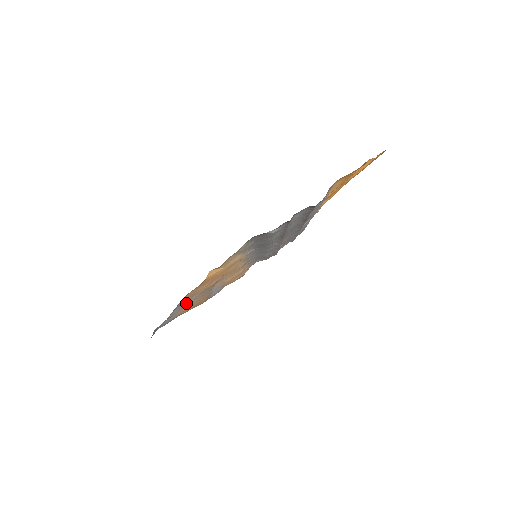
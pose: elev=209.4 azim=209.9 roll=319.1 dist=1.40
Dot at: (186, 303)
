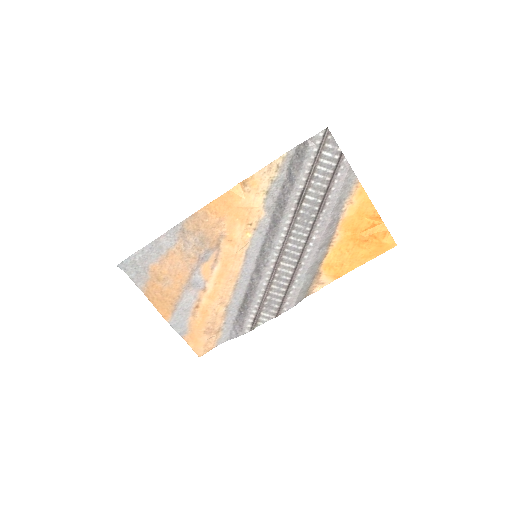
Dot at: (177, 250)
